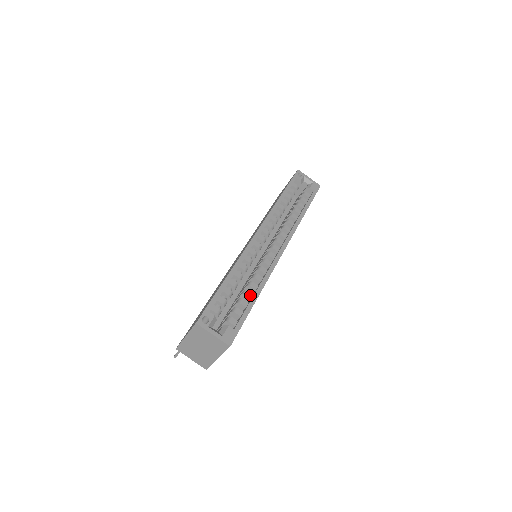
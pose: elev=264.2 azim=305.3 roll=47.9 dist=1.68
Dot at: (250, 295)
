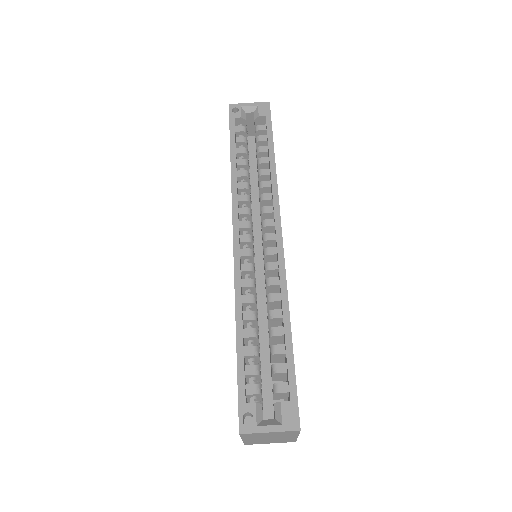
Dot at: (280, 332)
